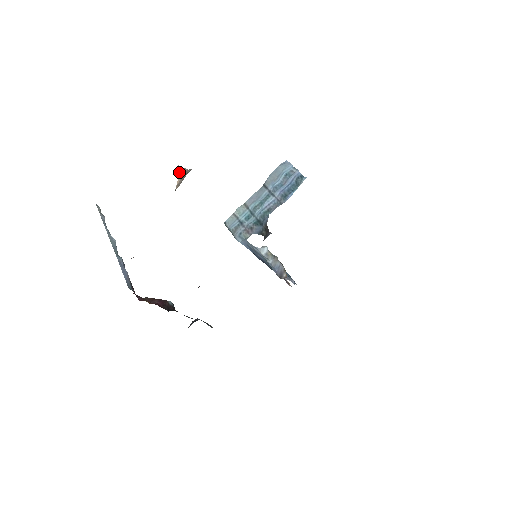
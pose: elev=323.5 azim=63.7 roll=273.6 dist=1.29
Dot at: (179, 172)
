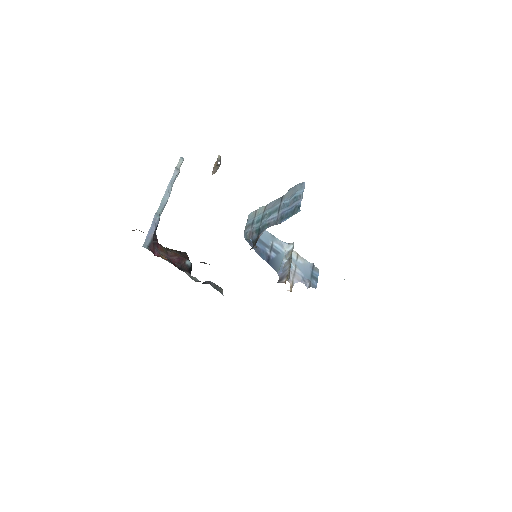
Dot at: (215, 162)
